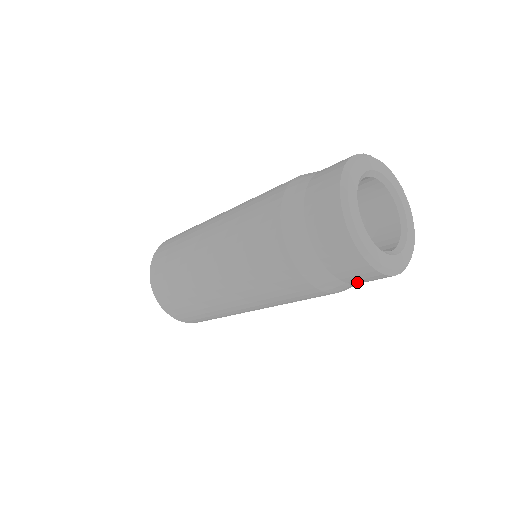
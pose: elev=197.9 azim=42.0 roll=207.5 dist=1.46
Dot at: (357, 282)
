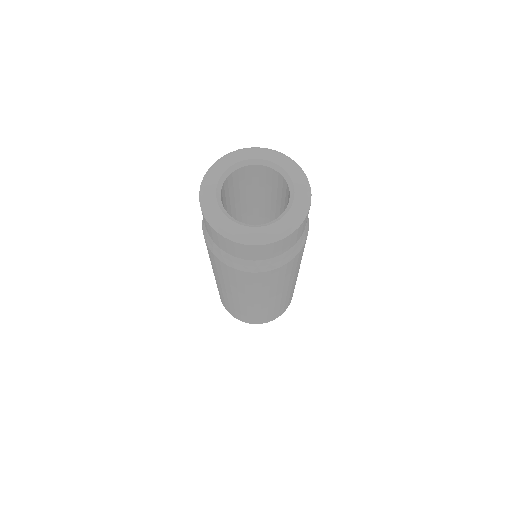
Dot at: (287, 248)
